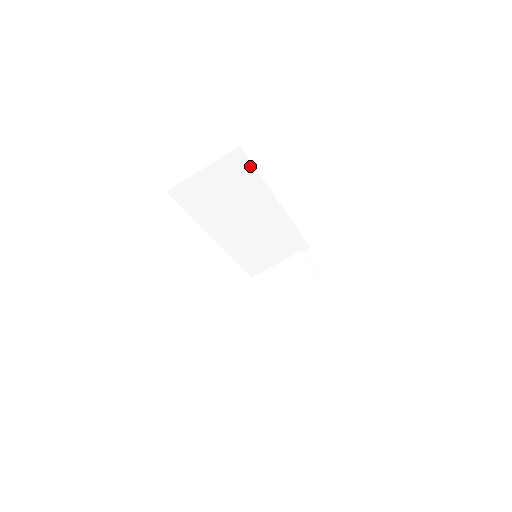
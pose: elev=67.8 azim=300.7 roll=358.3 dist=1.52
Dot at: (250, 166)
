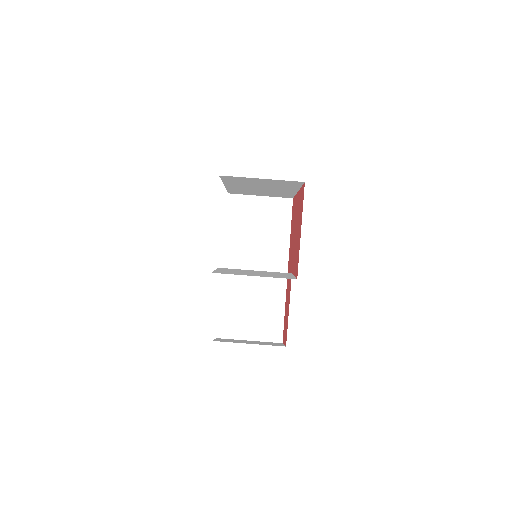
Dot at: (289, 218)
